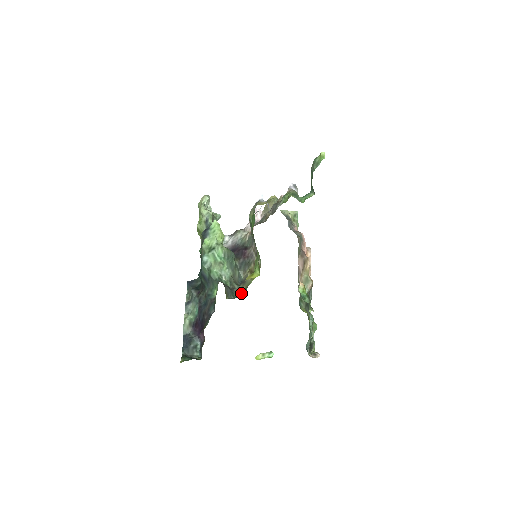
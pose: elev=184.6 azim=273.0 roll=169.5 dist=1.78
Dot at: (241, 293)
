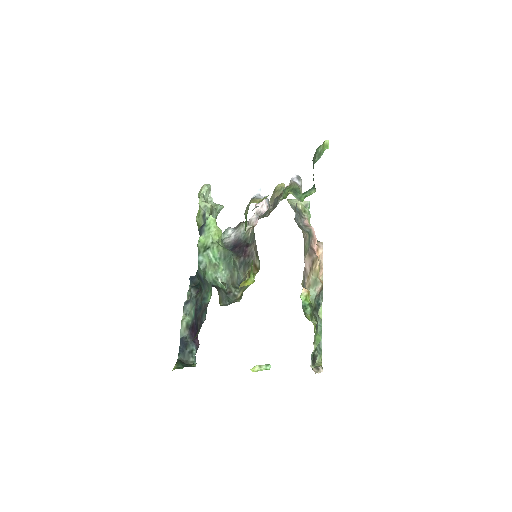
Dot at: (237, 298)
